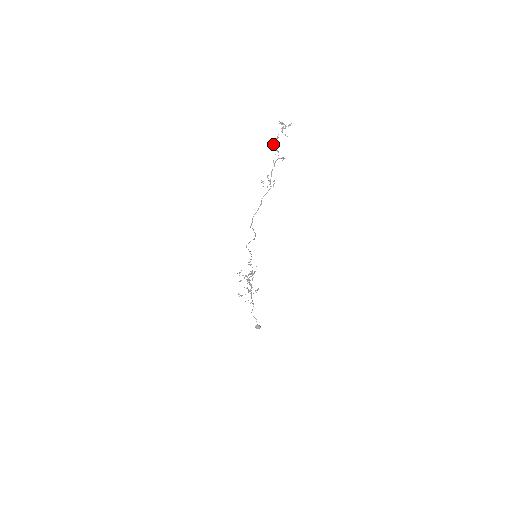
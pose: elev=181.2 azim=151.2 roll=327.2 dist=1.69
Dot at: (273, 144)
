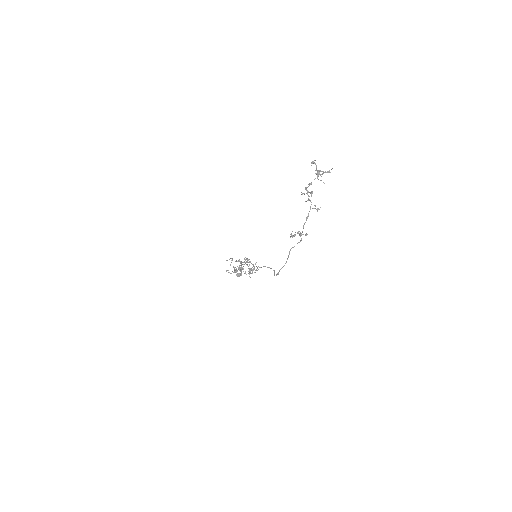
Dot at: (304, 193)
